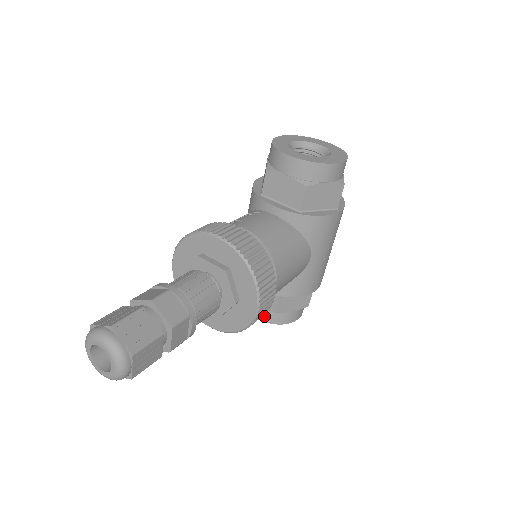
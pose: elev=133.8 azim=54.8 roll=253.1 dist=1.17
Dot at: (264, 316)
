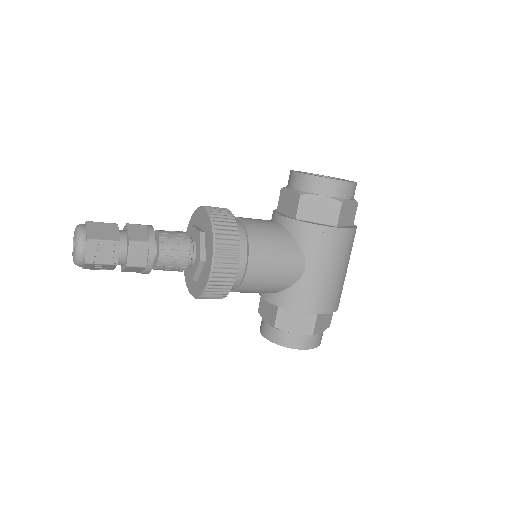
Dot at: (269, 333)
